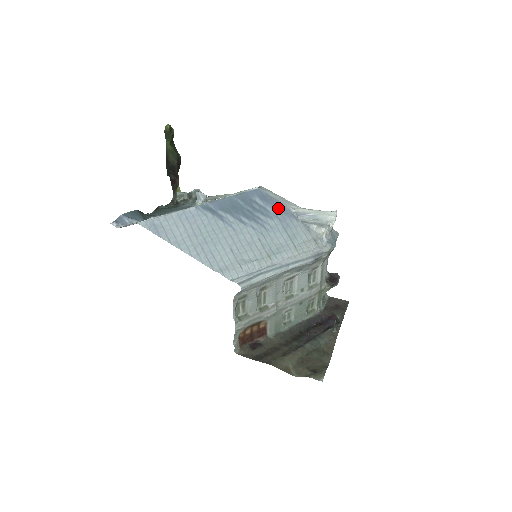
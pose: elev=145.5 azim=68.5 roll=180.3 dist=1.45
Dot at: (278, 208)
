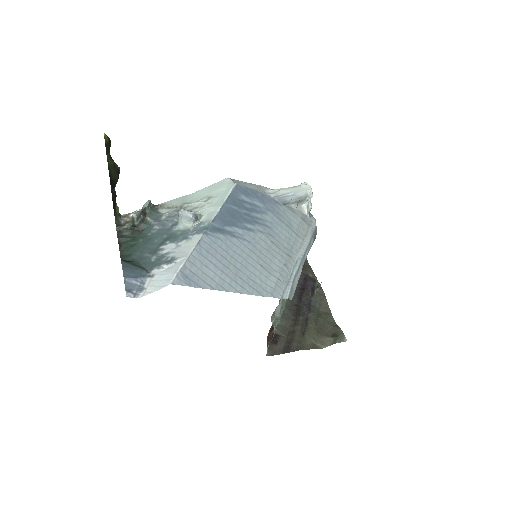
Dot at: (262, 199)
